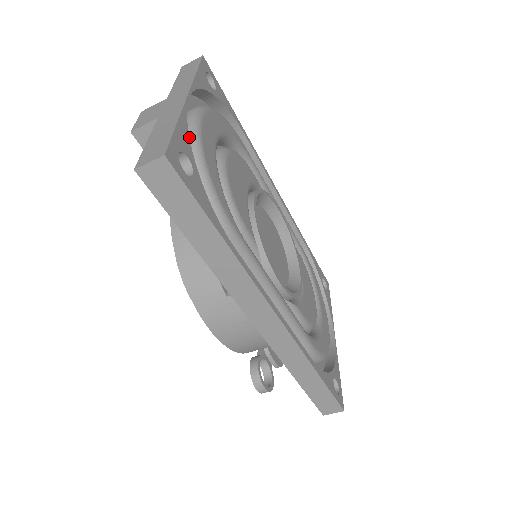
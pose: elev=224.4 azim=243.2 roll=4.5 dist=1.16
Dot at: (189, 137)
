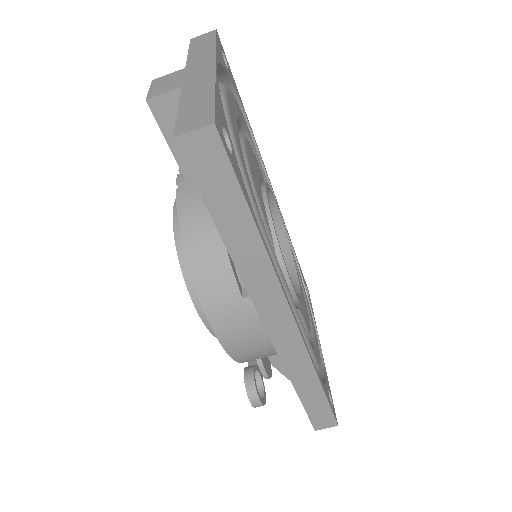
Dot at: occluded
